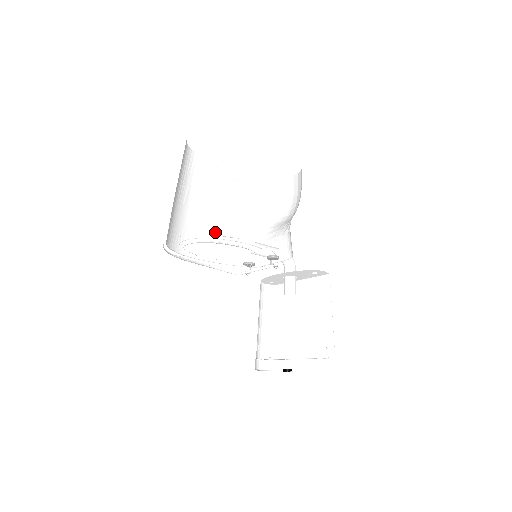
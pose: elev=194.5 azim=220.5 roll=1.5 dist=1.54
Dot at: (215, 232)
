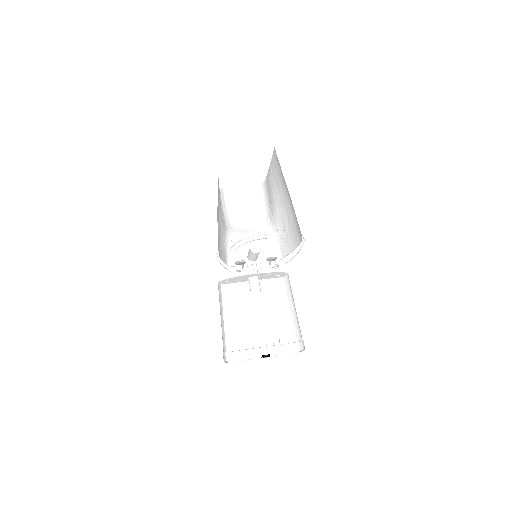
Dot at: occluded
